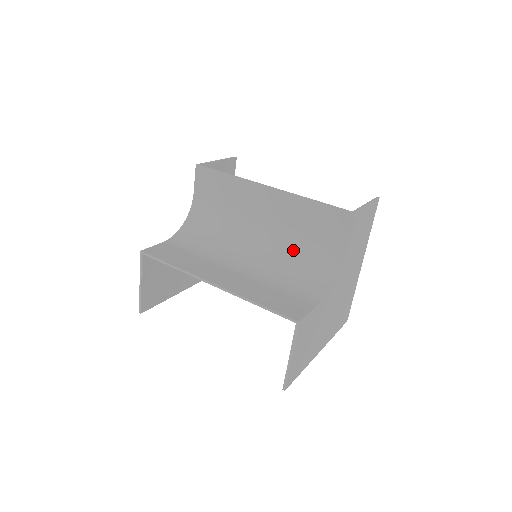
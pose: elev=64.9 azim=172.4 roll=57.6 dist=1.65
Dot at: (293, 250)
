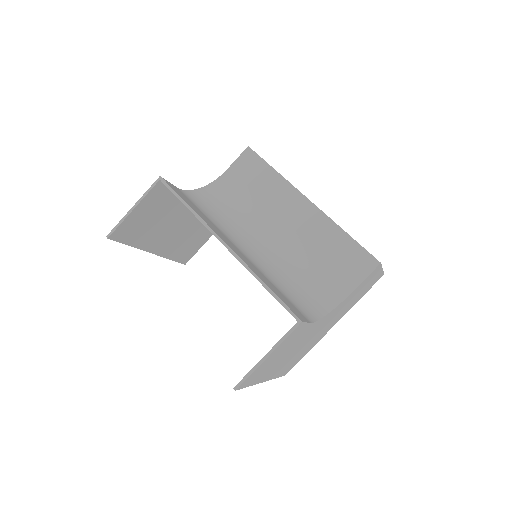
Dot at: (301, 267)
